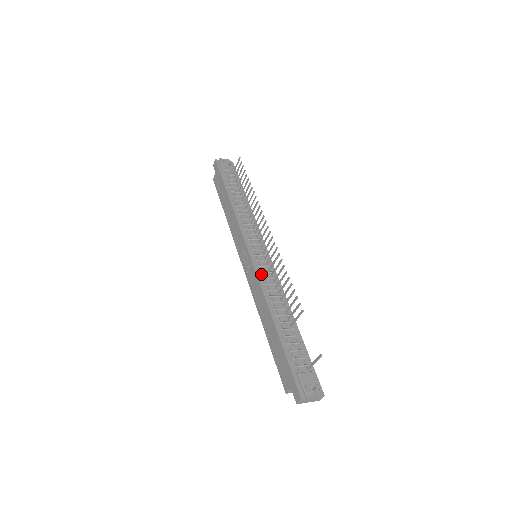
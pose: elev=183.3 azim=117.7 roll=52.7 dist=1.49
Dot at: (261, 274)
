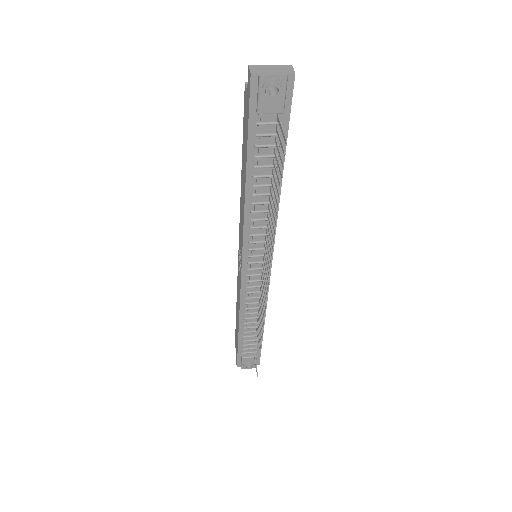
Dot at: (247, 288)
